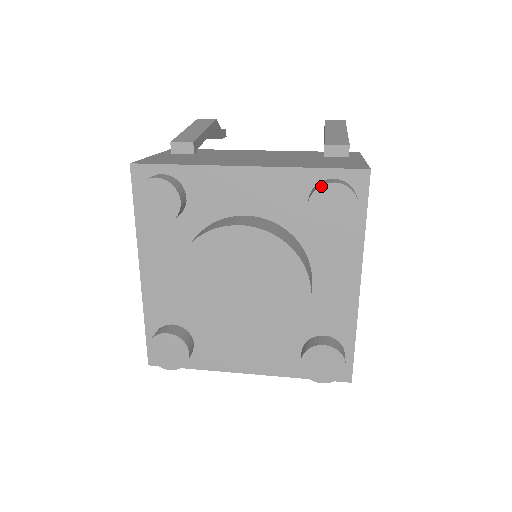
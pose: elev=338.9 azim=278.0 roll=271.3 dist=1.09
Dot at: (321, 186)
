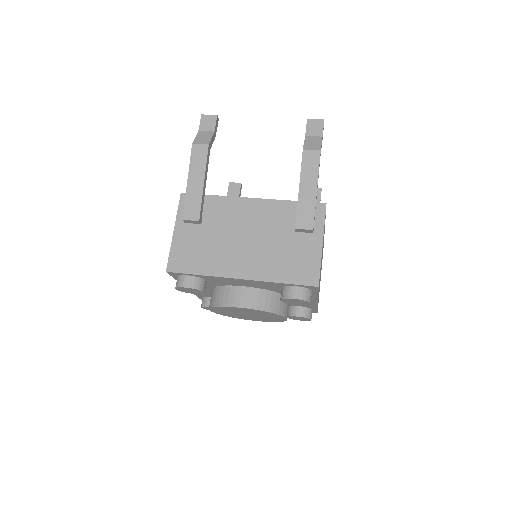
Dot at: (287, 299)
